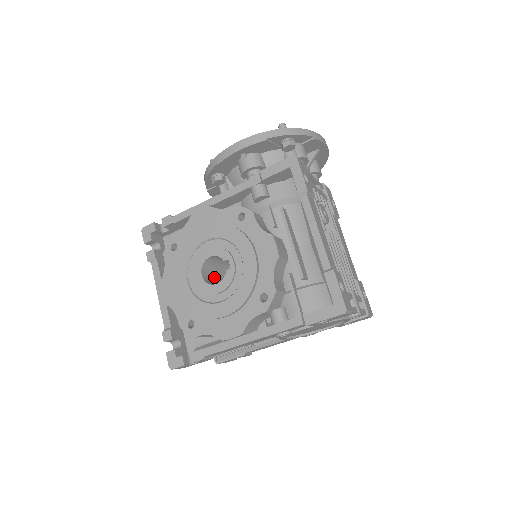
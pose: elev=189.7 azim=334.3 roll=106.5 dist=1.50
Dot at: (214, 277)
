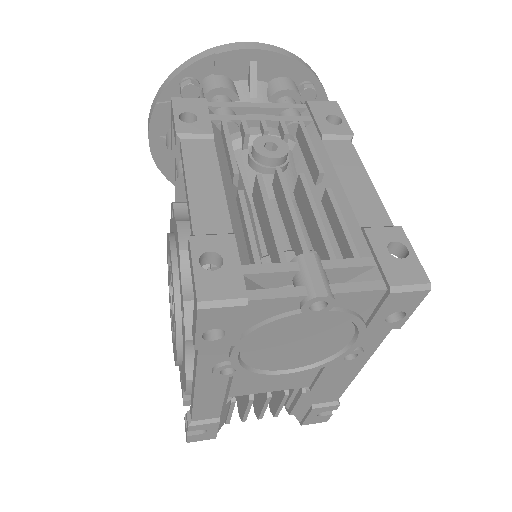
Dot at: occluded
